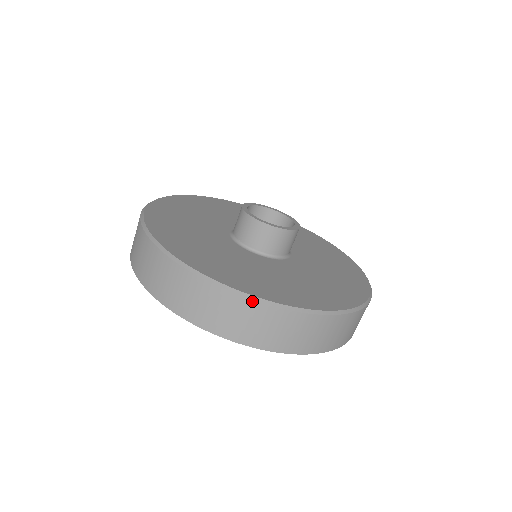
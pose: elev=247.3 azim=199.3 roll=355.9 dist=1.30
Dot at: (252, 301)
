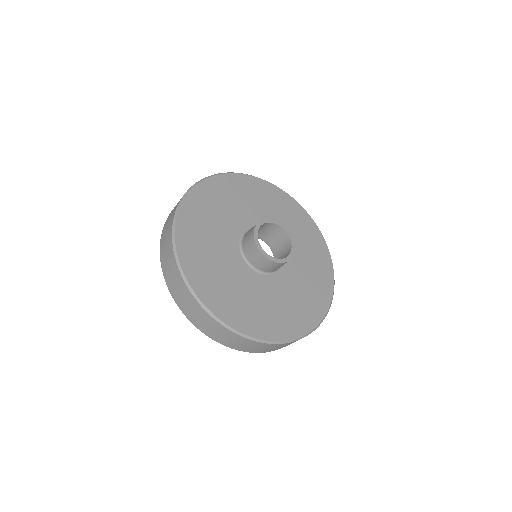
Dot at: (198, 303)
